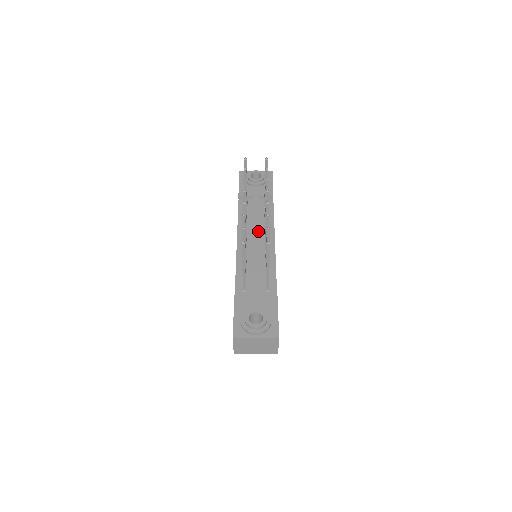
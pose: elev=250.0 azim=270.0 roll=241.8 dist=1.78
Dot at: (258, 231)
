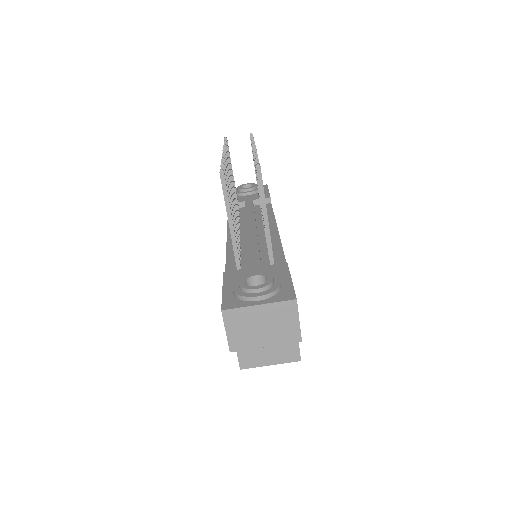
Dot at: (253, 221)
